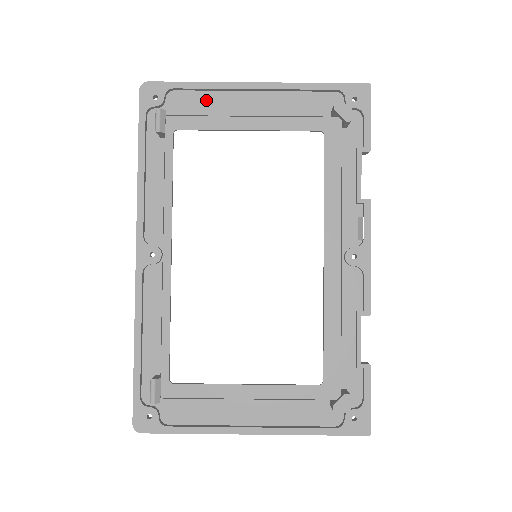
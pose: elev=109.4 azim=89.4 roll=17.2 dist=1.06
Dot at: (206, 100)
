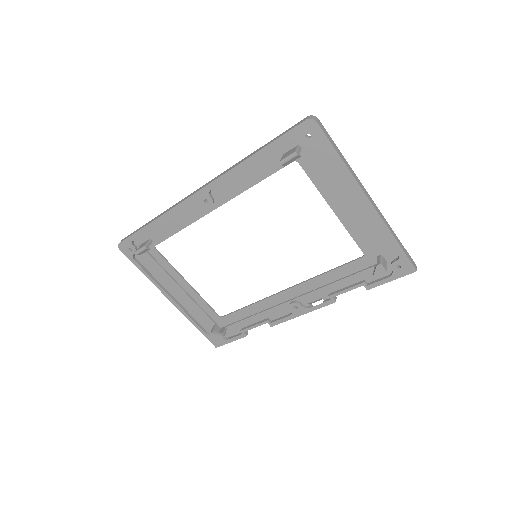
Dot at: (334, 171)
